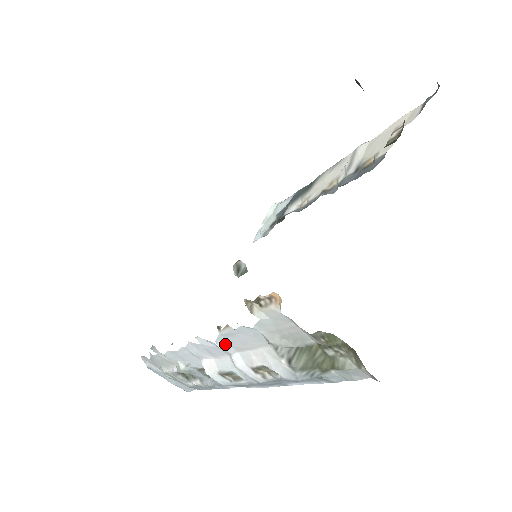
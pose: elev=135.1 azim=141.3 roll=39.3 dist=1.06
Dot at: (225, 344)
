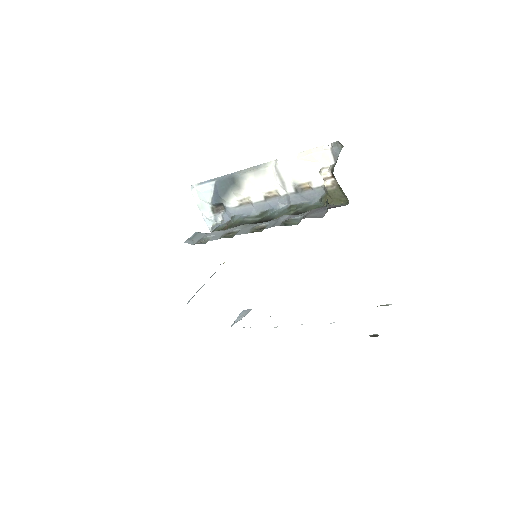
Dot at: occluded
